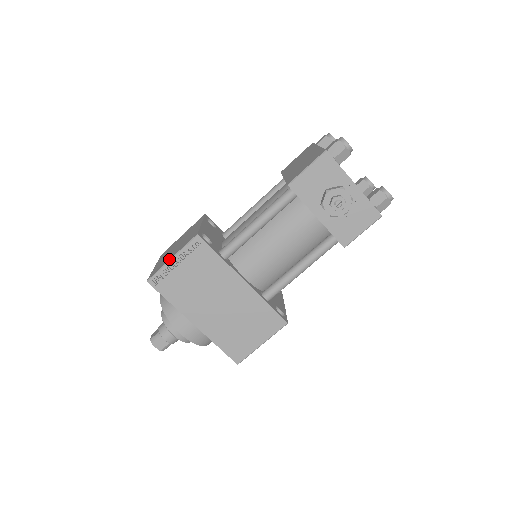
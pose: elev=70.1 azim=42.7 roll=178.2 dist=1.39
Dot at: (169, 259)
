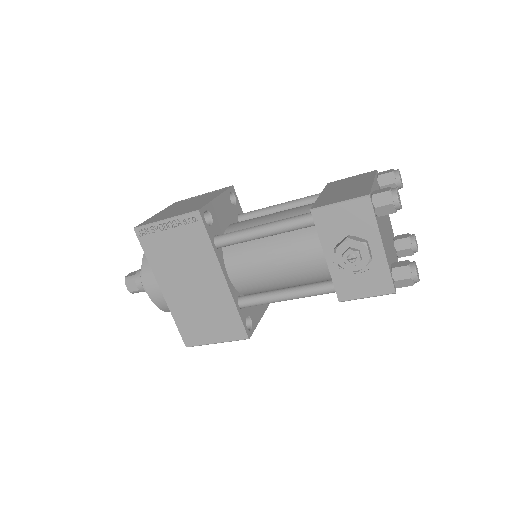
Dot at: (163, 219)
